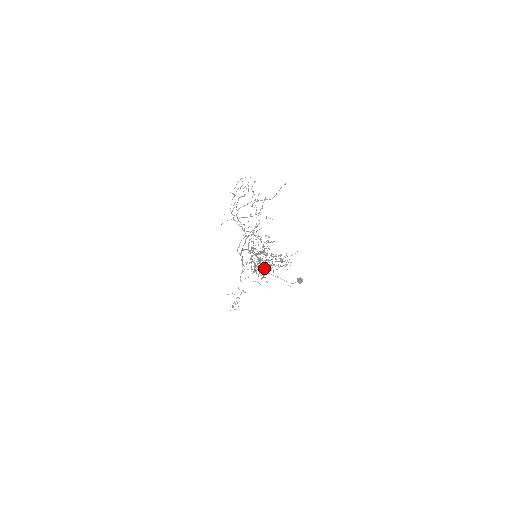
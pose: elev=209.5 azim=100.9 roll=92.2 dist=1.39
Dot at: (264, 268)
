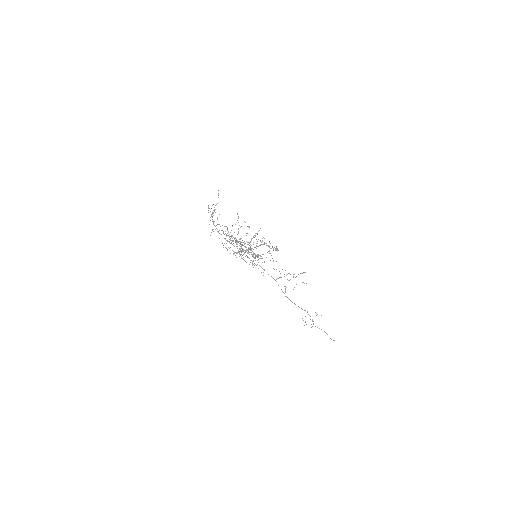
Dot at: (247, 253)
